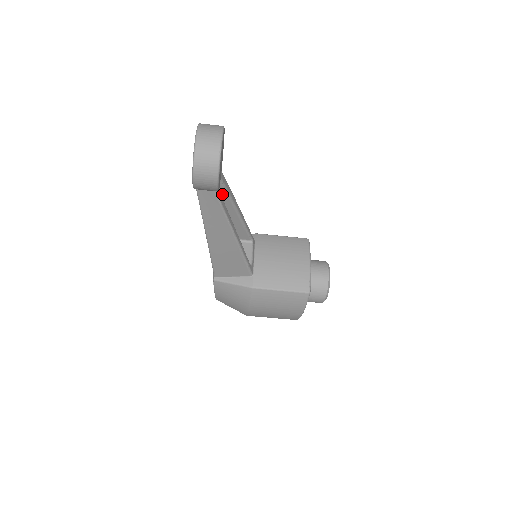
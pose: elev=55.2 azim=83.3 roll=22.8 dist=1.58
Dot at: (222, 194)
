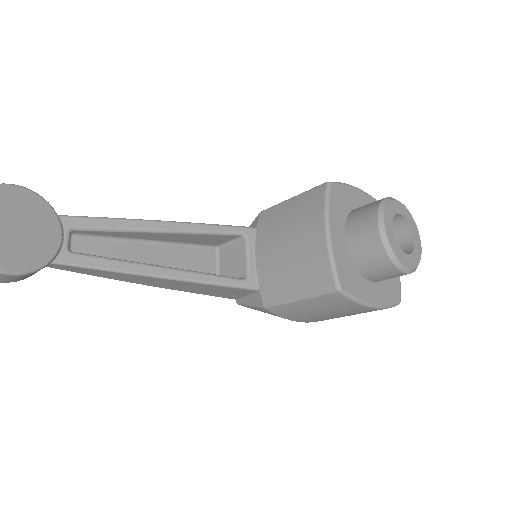
Dot at: (110, 233)
